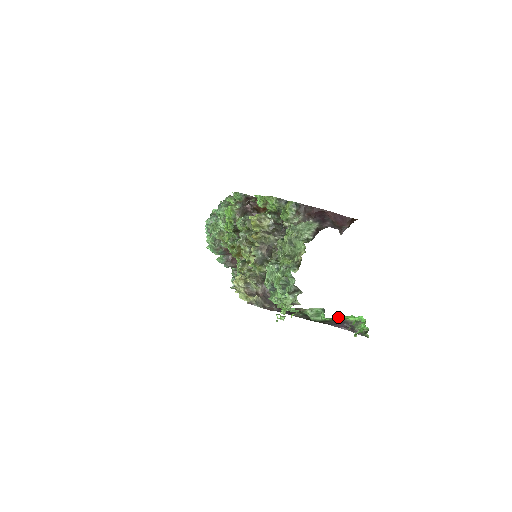
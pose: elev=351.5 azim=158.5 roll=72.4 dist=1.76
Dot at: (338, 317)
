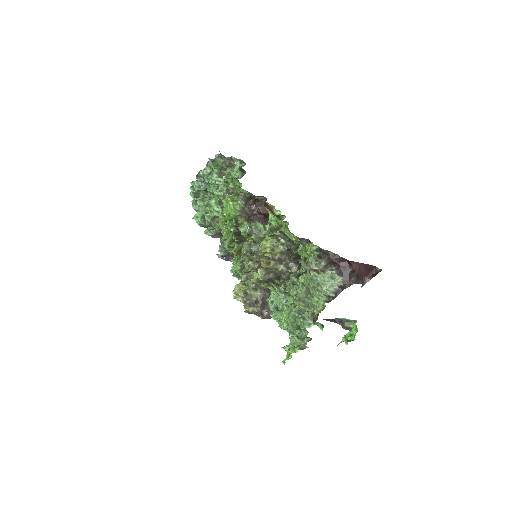
Dot at: occluded
